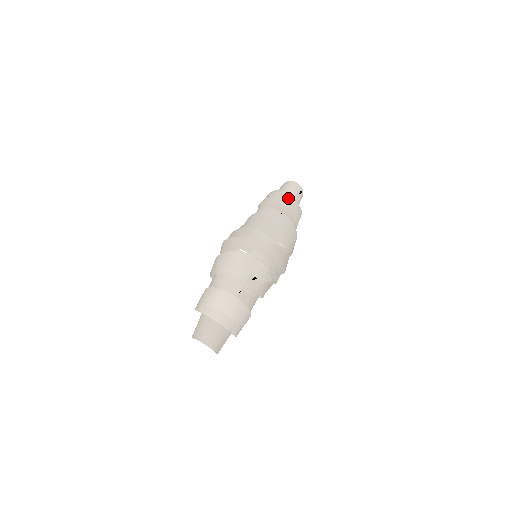
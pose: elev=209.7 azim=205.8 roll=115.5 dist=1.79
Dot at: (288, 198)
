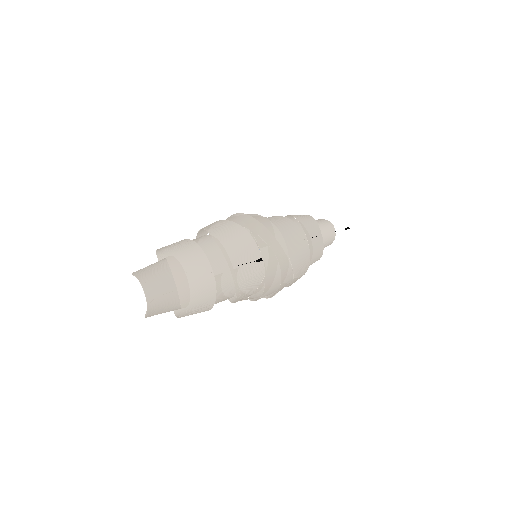
Dot at: (319, 233)
